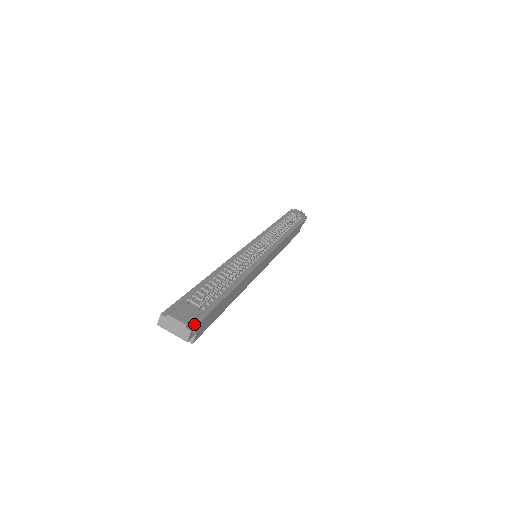
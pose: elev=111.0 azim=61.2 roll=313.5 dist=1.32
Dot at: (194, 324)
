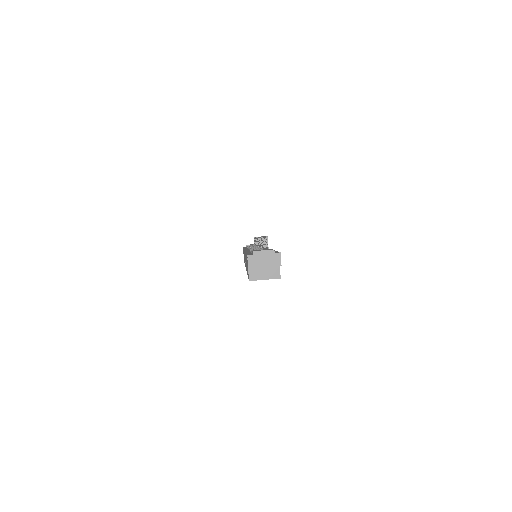
Dot at: (277, 252)
